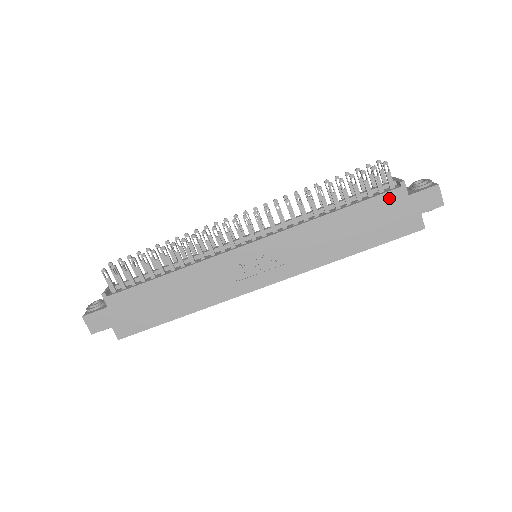
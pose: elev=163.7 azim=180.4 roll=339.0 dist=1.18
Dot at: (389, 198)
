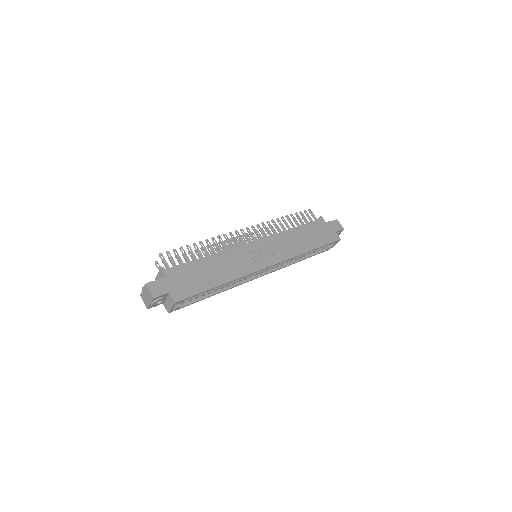
Dot at: (318, 223)
